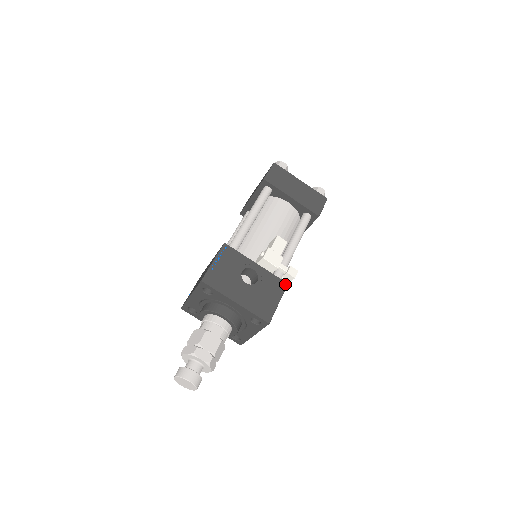
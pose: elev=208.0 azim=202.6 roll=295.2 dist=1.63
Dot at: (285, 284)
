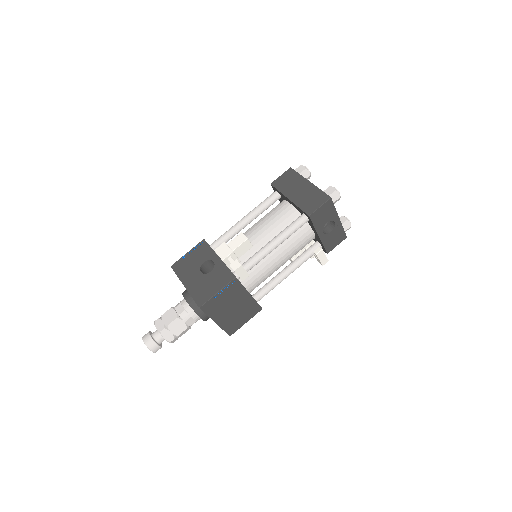
Dot at: (233, 277)
